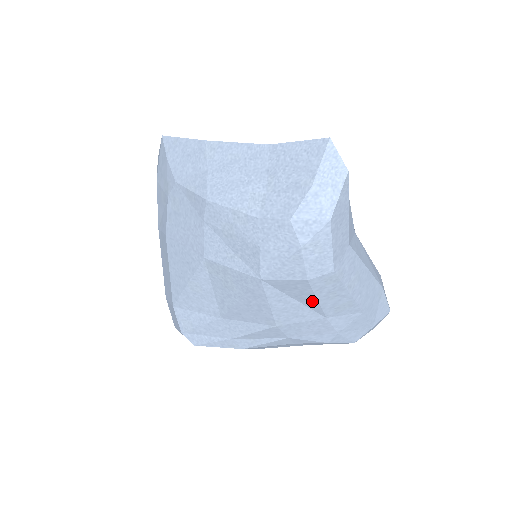
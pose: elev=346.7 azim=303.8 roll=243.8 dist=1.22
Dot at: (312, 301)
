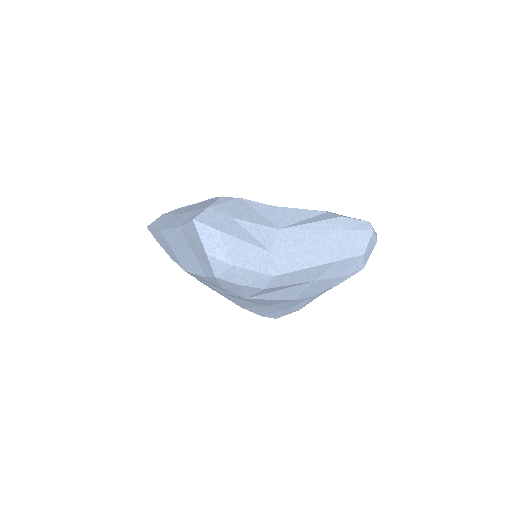
Dot at: (289, 286)
